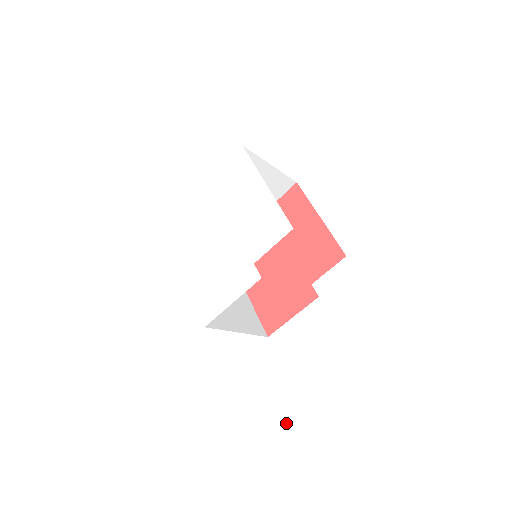
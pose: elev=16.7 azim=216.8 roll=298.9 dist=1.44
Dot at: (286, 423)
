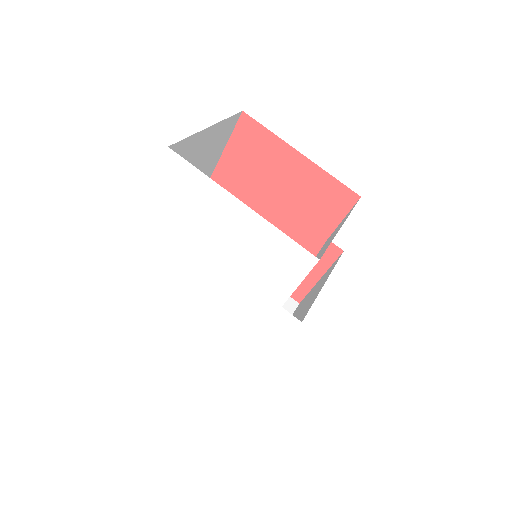
Dot at: (406, 453)
